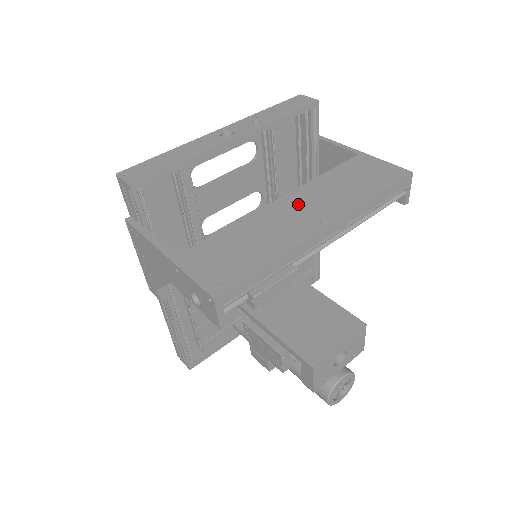
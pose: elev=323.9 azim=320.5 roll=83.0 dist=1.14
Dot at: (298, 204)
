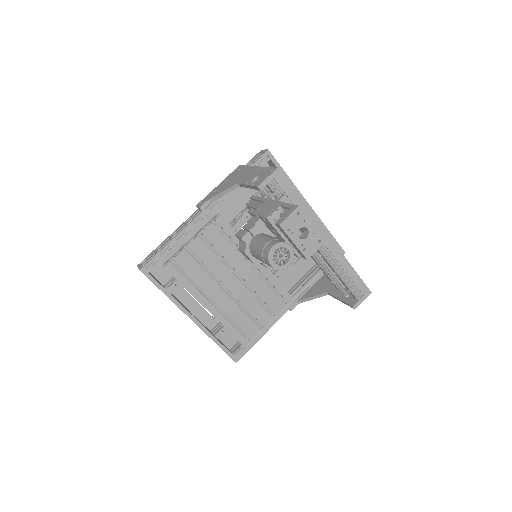
Dot at: occluded
